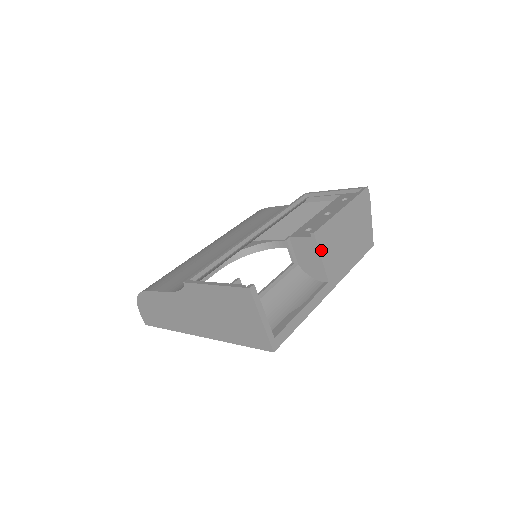
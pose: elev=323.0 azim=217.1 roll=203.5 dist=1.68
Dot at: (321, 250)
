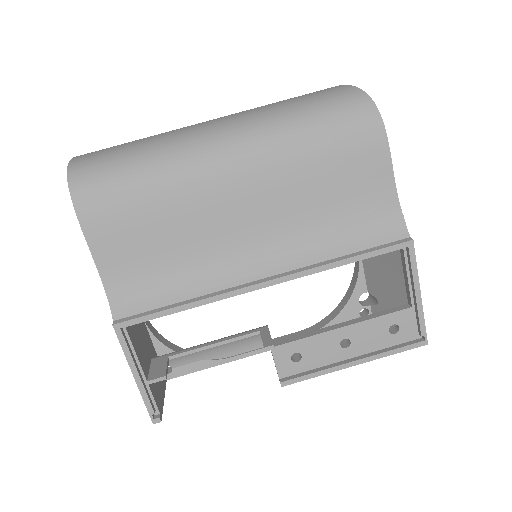
Dot at: occluded
